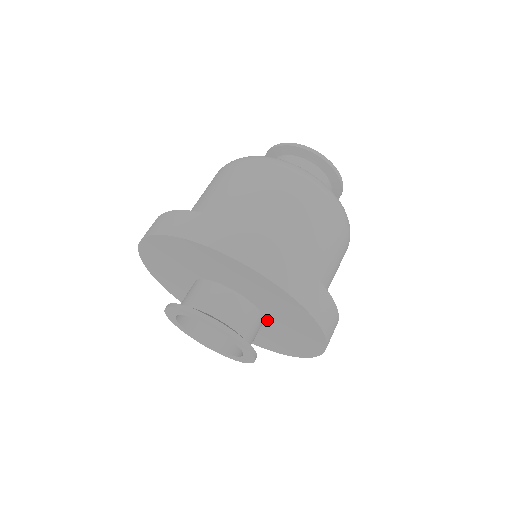
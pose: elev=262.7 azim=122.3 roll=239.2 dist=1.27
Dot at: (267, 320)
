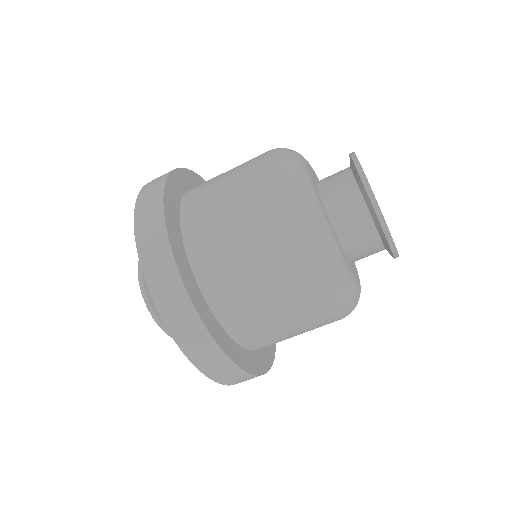
Dot at: occluded
